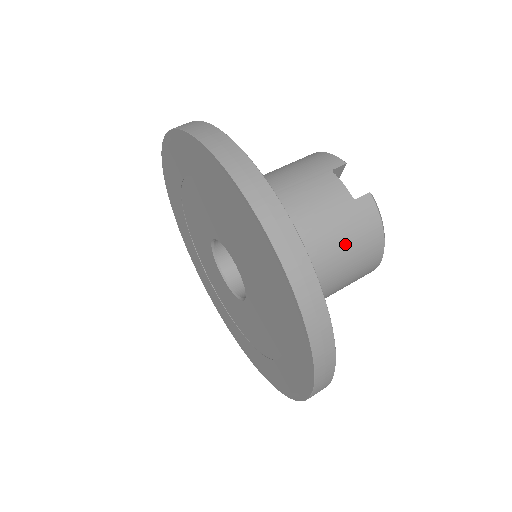
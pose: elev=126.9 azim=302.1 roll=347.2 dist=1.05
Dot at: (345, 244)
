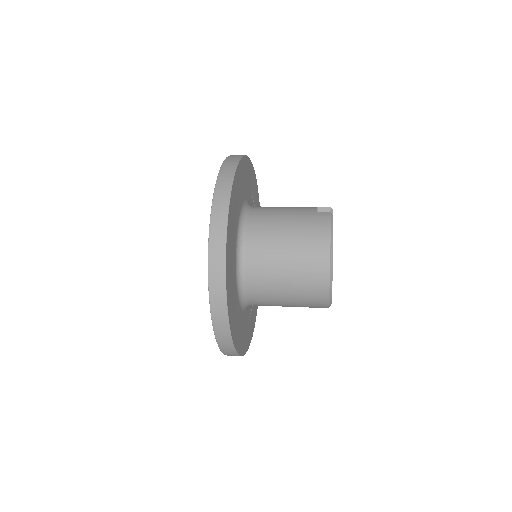
Dot at: (295, 229)
